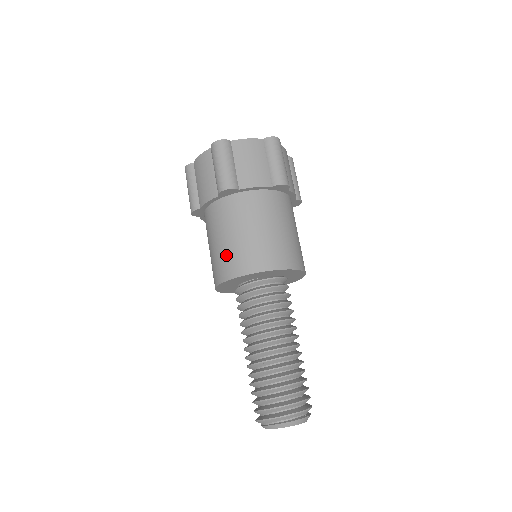
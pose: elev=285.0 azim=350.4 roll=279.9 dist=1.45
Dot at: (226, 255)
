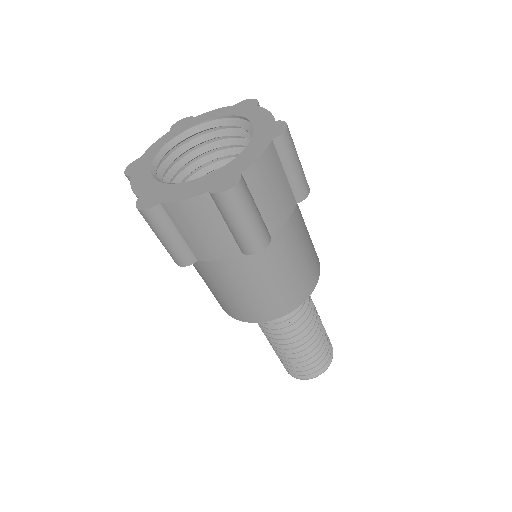
Dot at: (262, 302)
